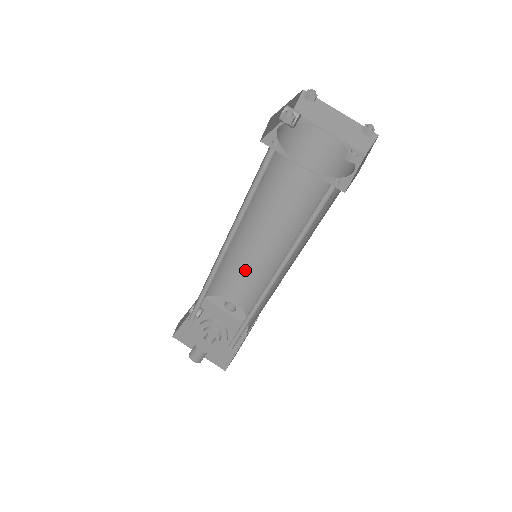
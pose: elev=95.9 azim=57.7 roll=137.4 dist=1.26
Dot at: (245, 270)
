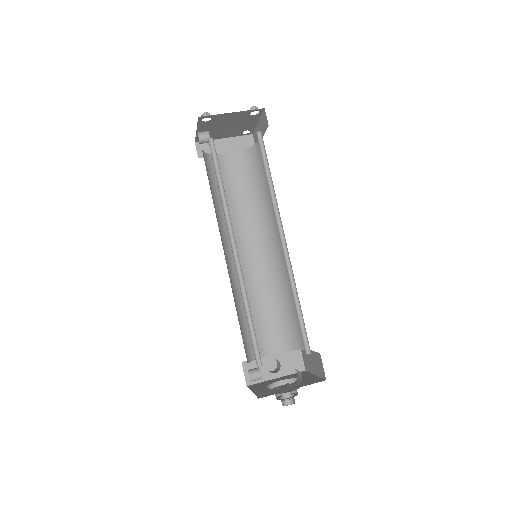
Dot at: (257, 309)
